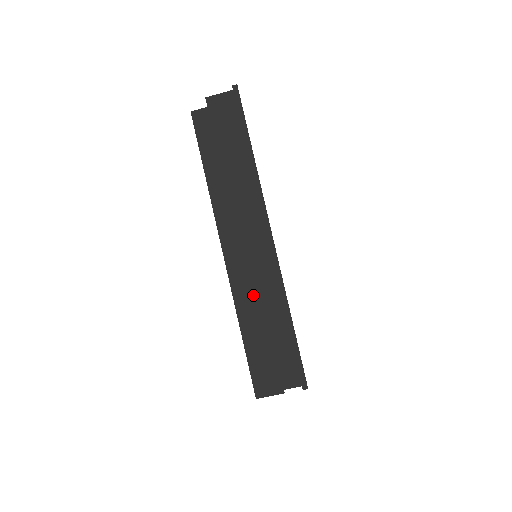
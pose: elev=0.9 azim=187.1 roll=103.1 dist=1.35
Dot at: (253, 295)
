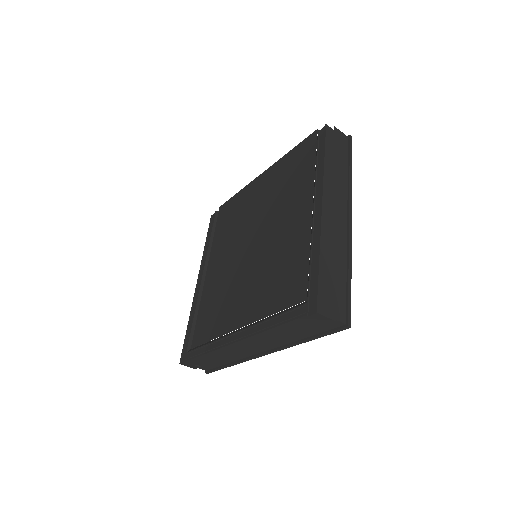
Dot at: (333, 243)
